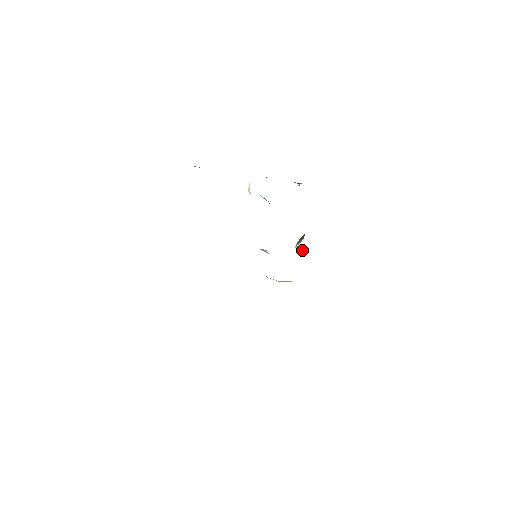
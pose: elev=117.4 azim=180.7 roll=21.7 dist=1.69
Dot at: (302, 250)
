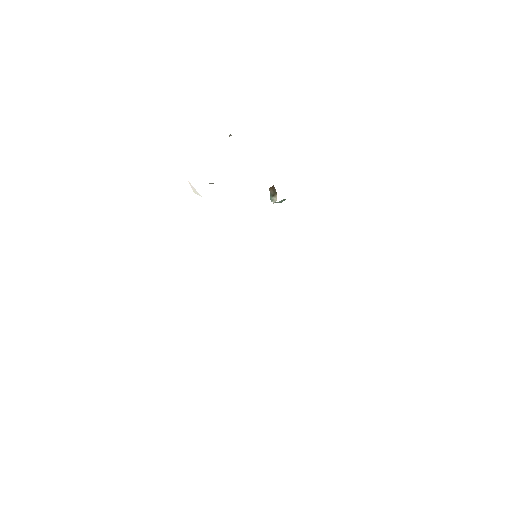
Dot at: (281, 202)
